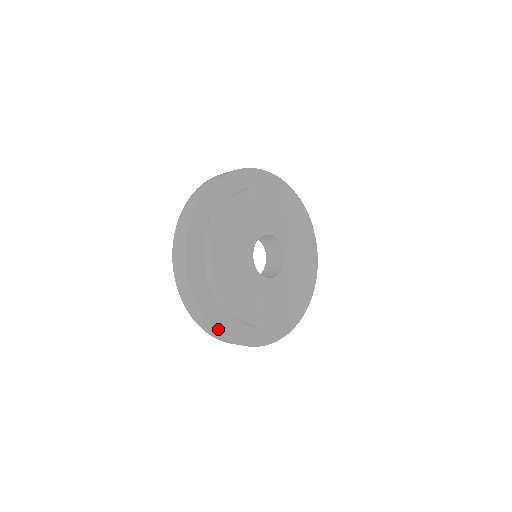
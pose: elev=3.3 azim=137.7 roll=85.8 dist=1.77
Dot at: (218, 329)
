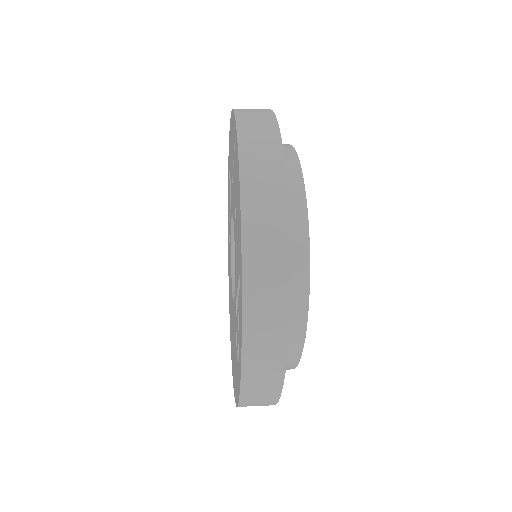
Dot at: occluded
